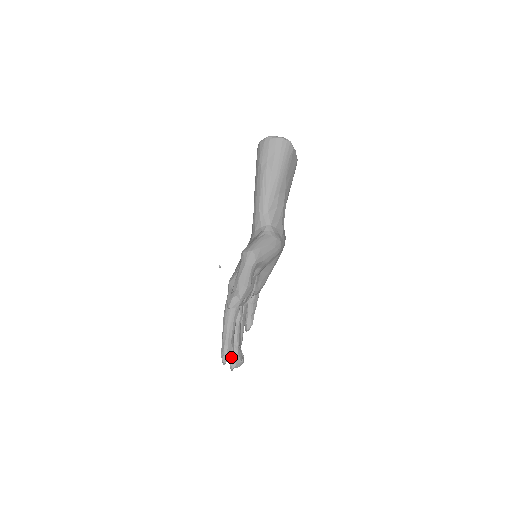
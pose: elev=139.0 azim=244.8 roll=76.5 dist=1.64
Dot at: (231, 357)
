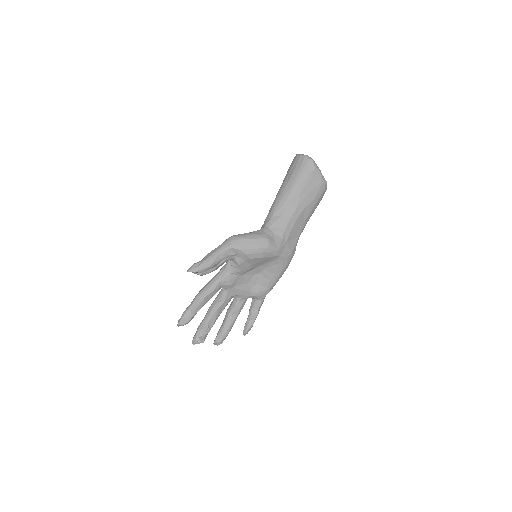
Dot at: (185, 322)
